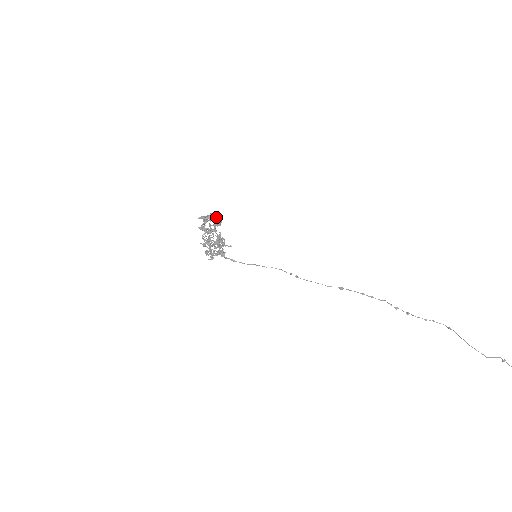
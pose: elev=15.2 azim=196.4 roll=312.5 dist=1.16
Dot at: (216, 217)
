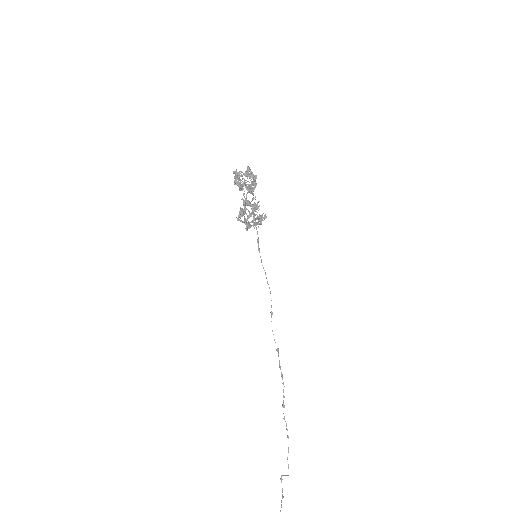
Dot at: occluded
